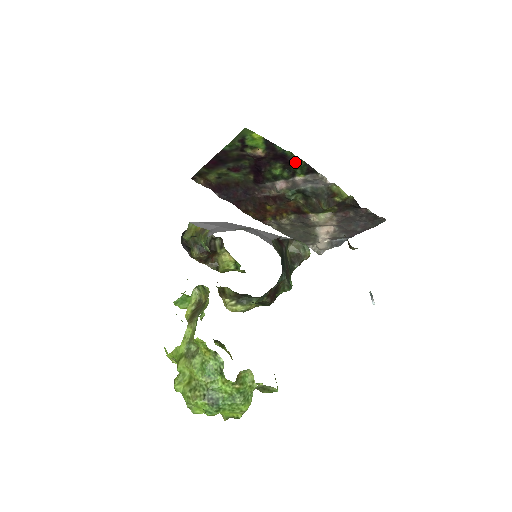
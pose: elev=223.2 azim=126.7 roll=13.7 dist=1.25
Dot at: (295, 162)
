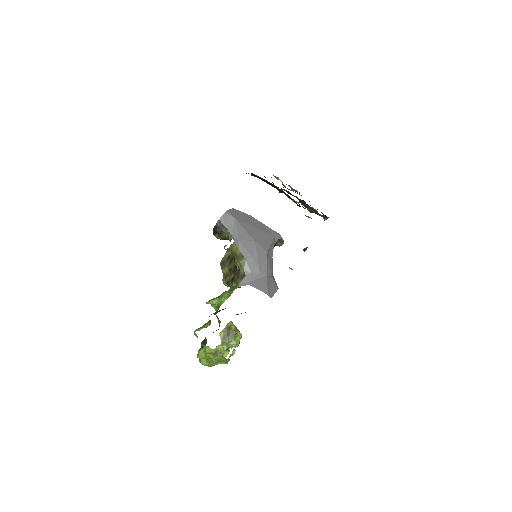
Dot at: occluded
